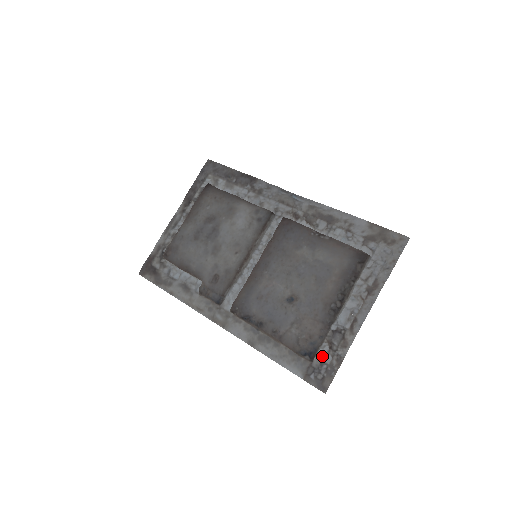
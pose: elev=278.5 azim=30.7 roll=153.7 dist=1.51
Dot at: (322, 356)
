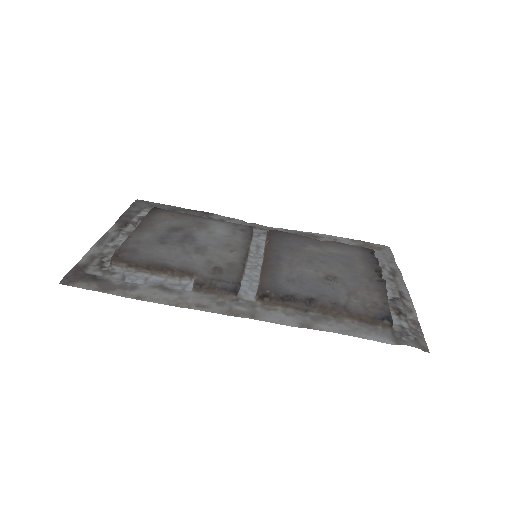
Dot at: (397, 322)
